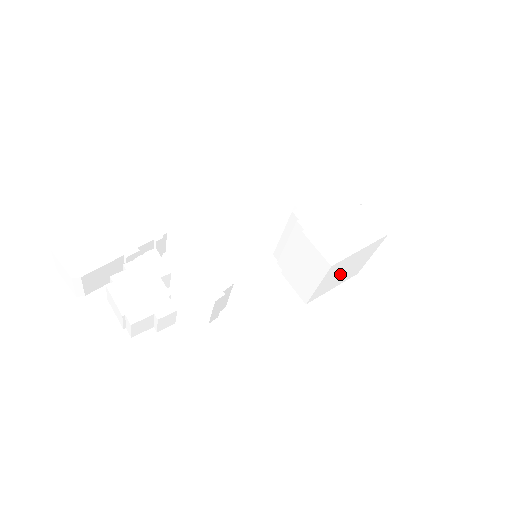
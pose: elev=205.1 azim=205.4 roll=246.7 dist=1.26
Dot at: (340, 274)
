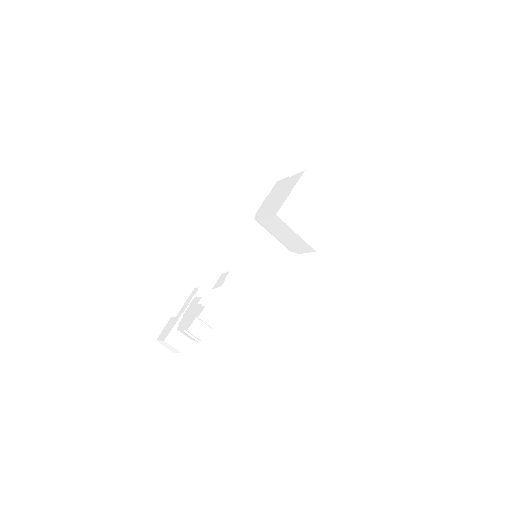
Dot at: (310, 216)
